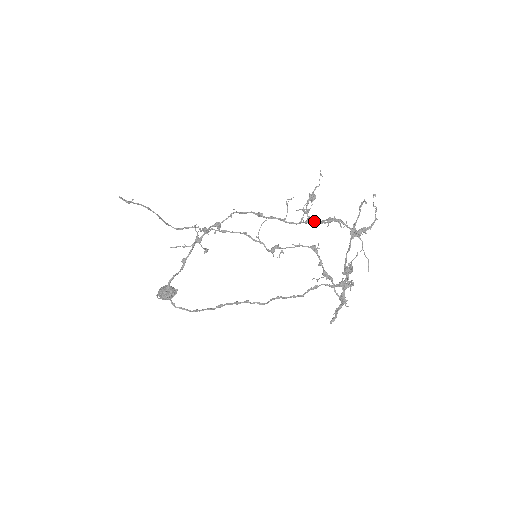
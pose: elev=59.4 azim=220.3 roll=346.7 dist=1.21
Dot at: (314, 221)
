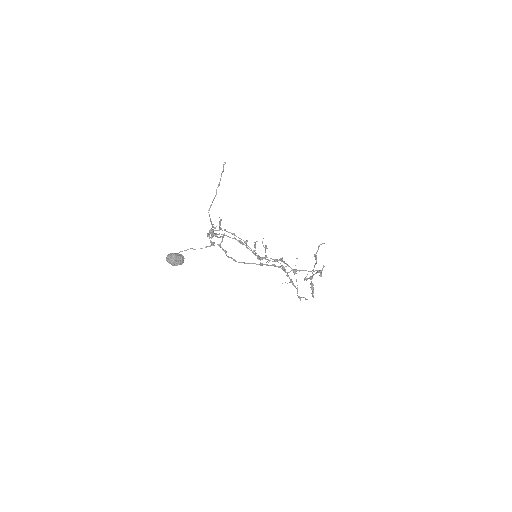
Dot at: (271, 258)
